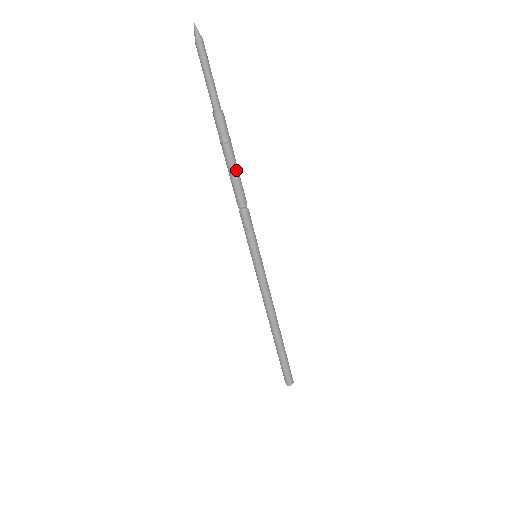
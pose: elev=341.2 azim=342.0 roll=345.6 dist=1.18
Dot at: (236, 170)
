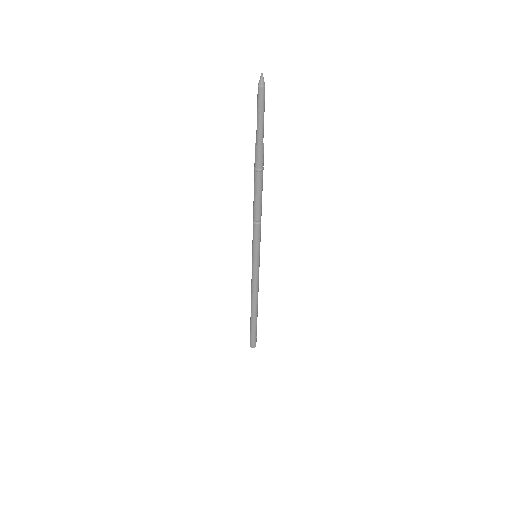
Dot at: (258, 193)
